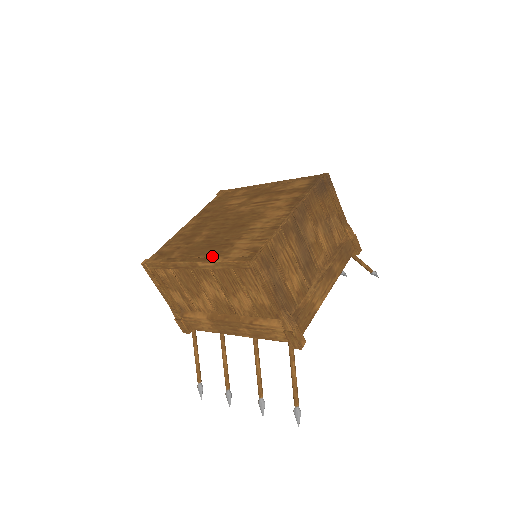
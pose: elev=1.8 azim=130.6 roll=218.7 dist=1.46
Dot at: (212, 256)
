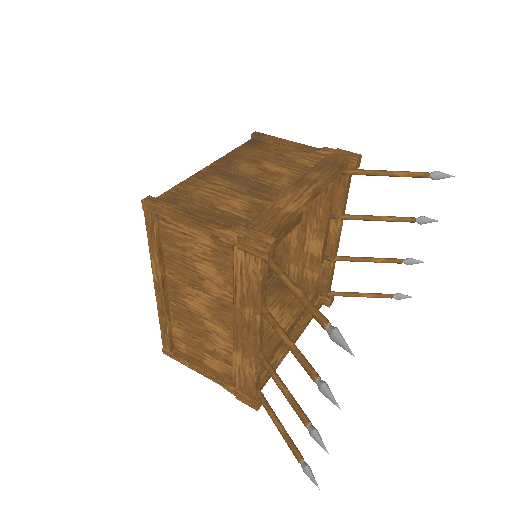
Dot at: occluded
